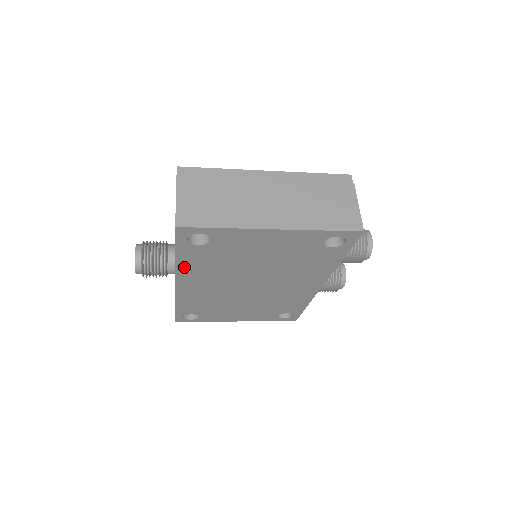
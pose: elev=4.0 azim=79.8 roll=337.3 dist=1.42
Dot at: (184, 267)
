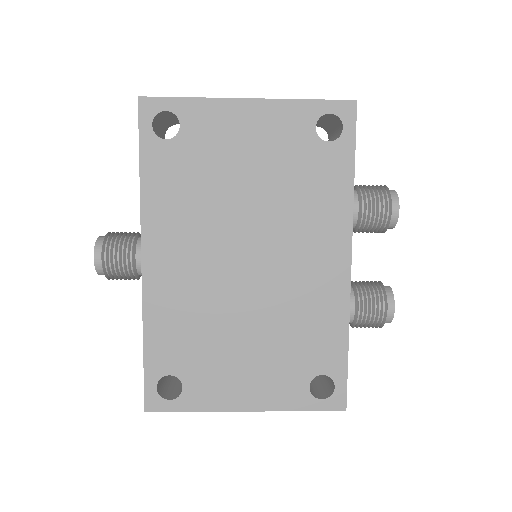
Dot at: (152, 202)
